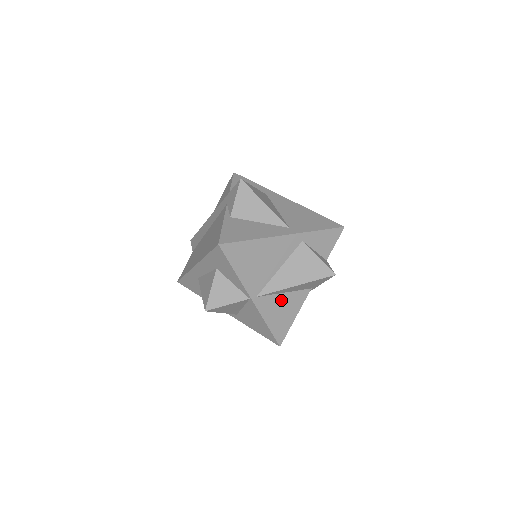
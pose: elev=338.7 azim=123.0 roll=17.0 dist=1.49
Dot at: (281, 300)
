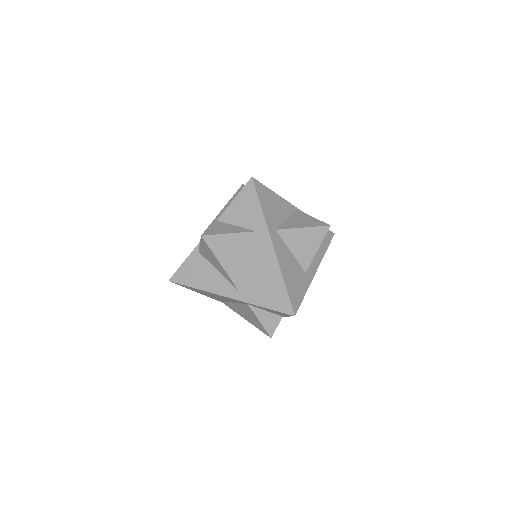
Dot at: occluded
